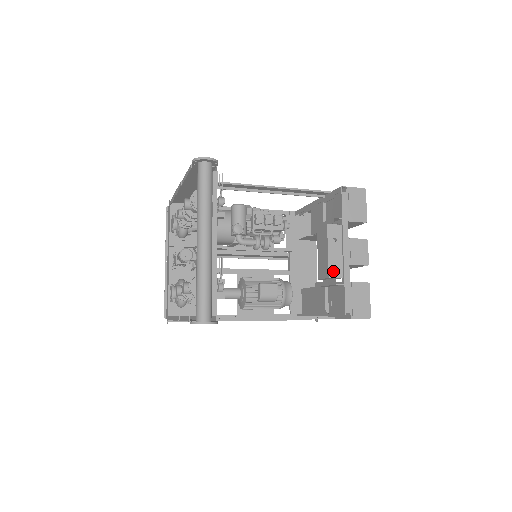
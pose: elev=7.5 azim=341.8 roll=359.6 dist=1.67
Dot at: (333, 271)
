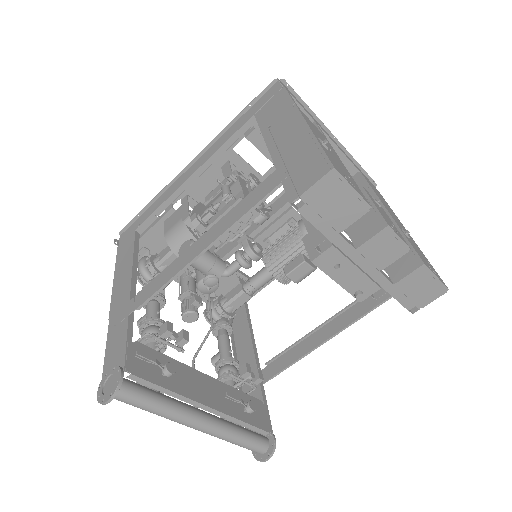
Dot at: (361, 293)
